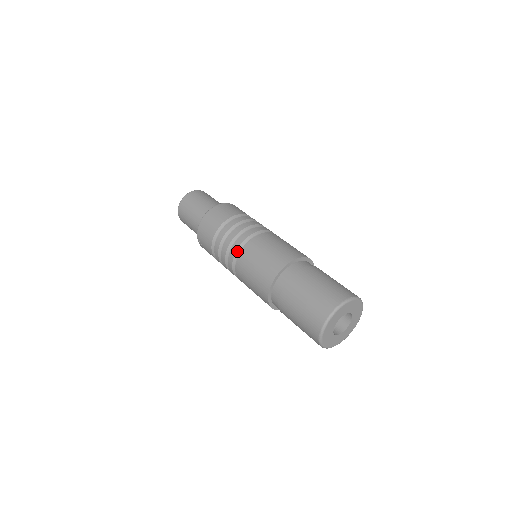
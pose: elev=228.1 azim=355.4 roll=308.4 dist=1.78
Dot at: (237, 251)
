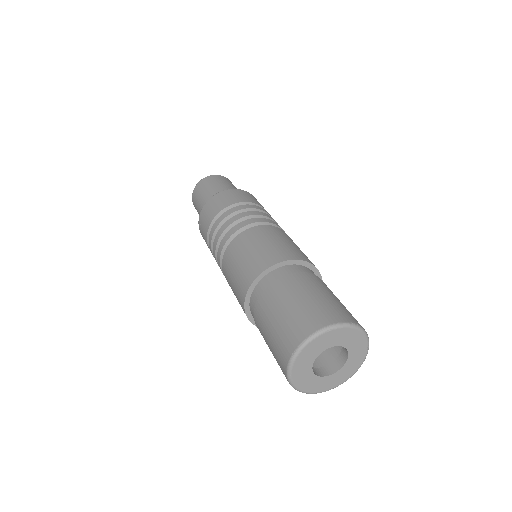
Dot at: (236, 232)
